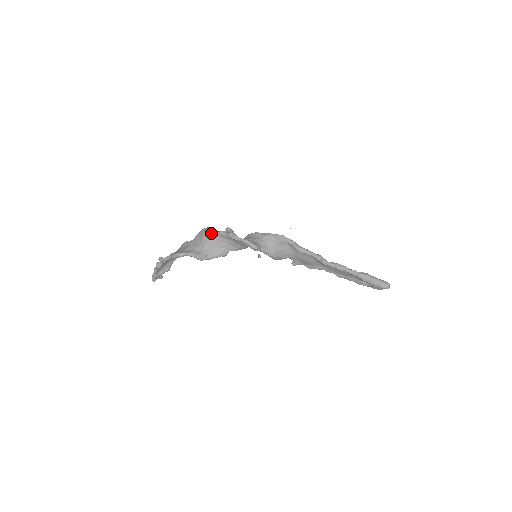
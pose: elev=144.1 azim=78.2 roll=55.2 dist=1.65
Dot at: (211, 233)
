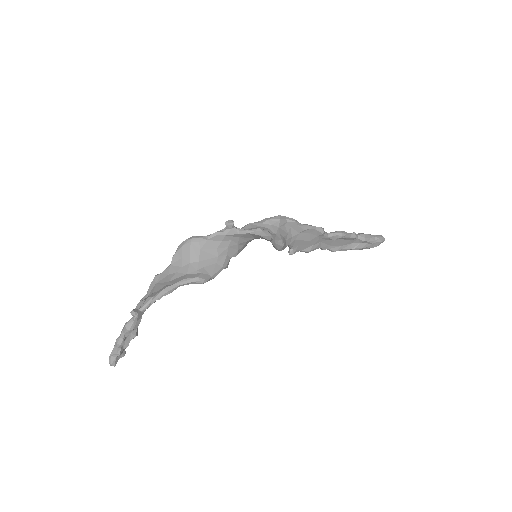
Dot at: (201, 241)
